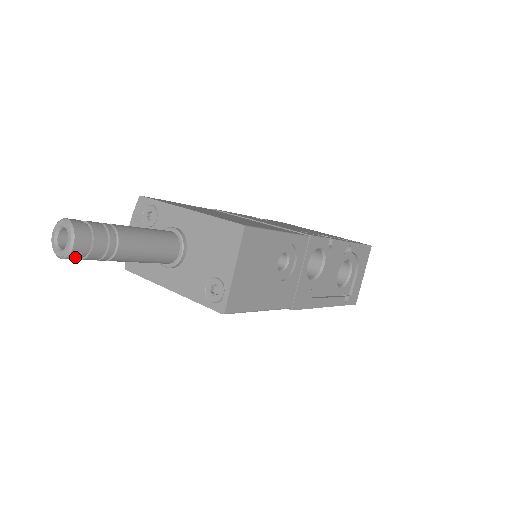
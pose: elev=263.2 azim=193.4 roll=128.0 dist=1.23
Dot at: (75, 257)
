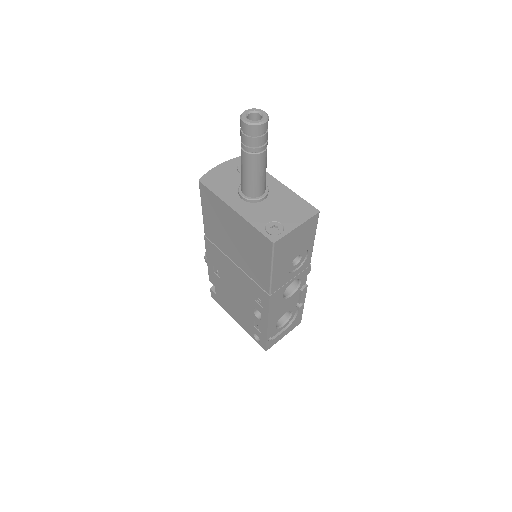
Dot at: (252, 130)
